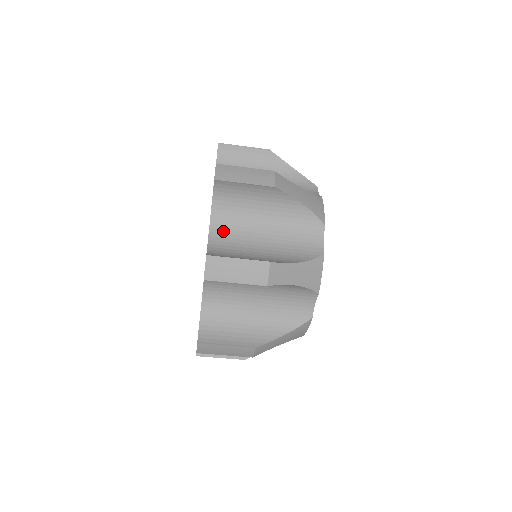
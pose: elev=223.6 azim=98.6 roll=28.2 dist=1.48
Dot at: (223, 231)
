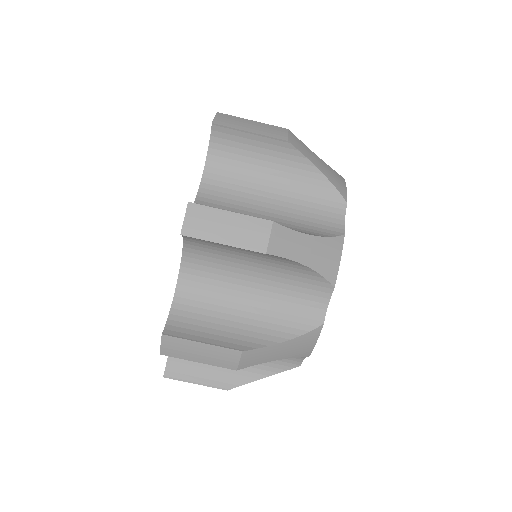
Dot at: (216, 193)
